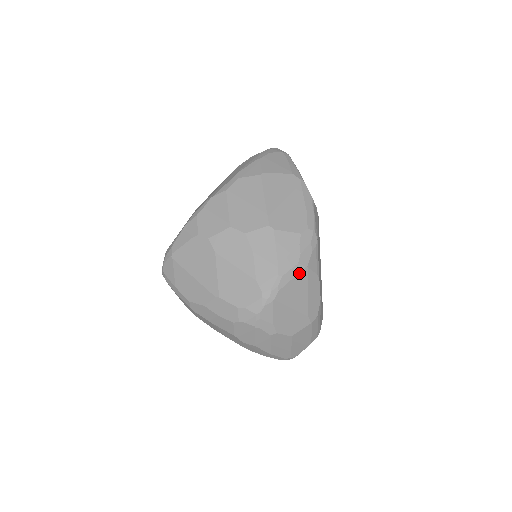
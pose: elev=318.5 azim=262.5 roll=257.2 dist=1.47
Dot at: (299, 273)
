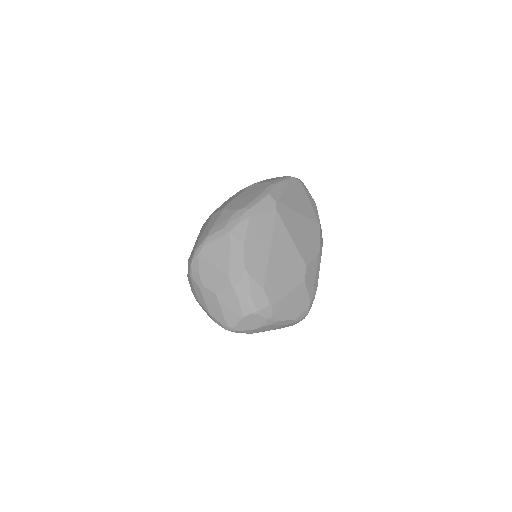
Dot at: (222, 236)
